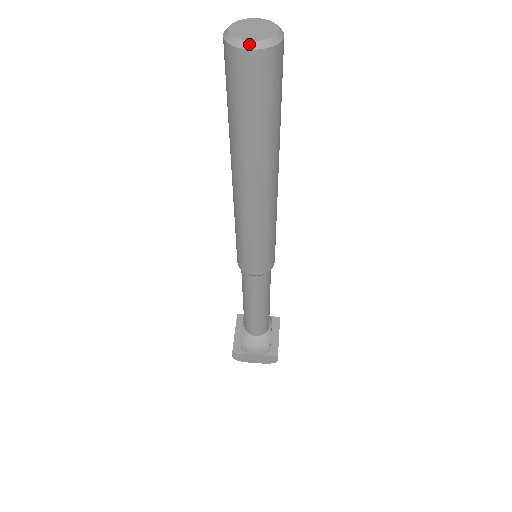
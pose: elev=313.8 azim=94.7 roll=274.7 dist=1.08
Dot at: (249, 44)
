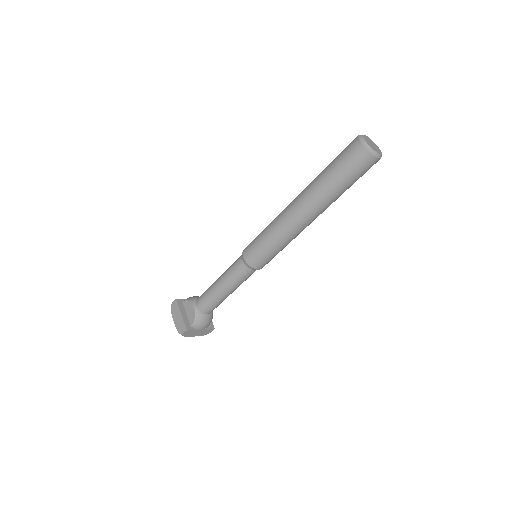
Dot at: (378, 155)
